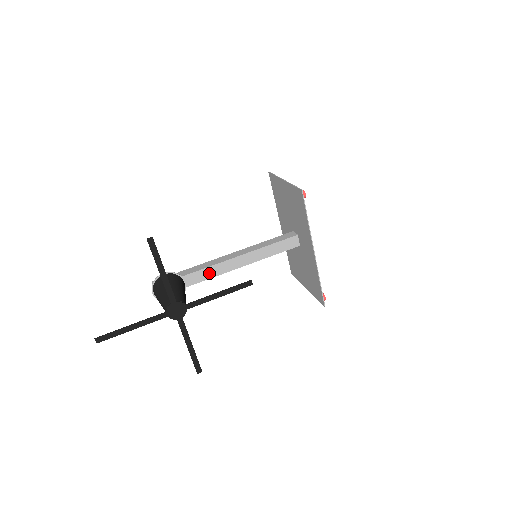
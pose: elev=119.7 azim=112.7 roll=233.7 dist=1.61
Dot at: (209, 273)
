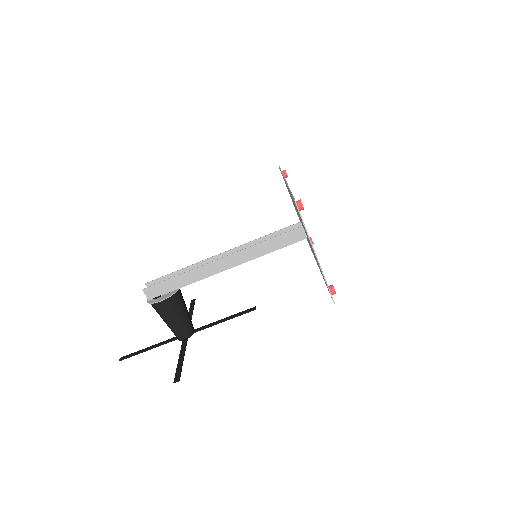
Dot at: occluded
